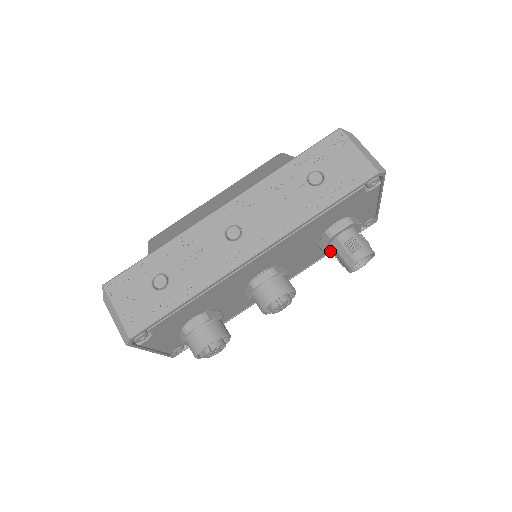
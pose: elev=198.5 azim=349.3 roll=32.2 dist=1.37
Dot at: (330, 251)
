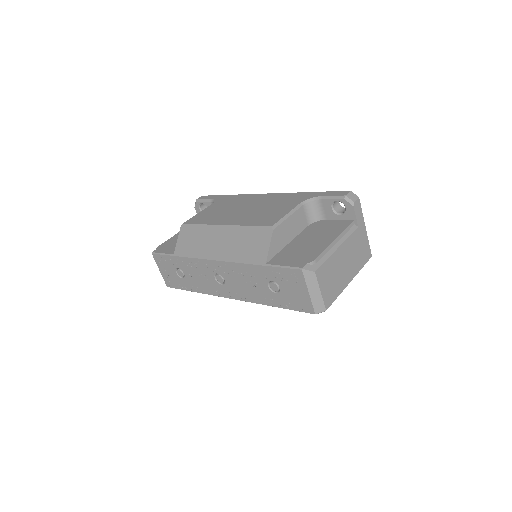
Dot at: occluded
